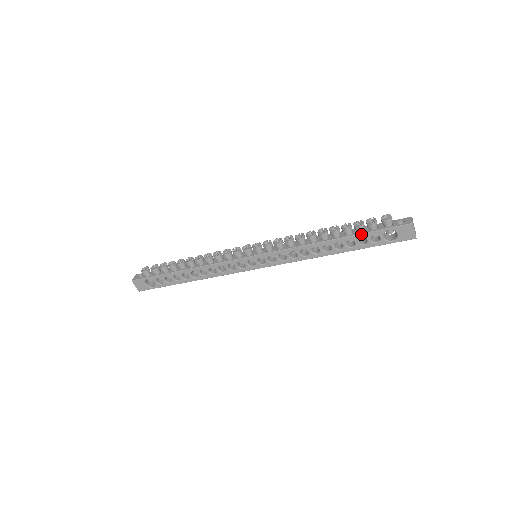
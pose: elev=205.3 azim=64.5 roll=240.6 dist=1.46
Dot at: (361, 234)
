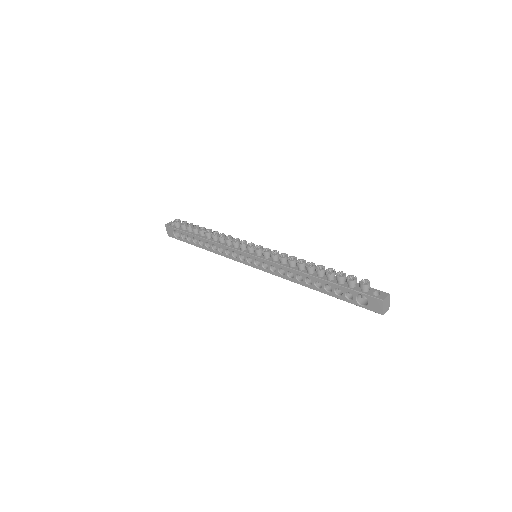
Dot at: (338, 285)
